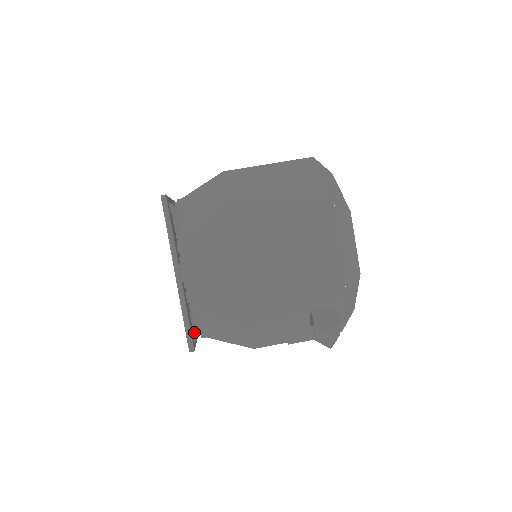
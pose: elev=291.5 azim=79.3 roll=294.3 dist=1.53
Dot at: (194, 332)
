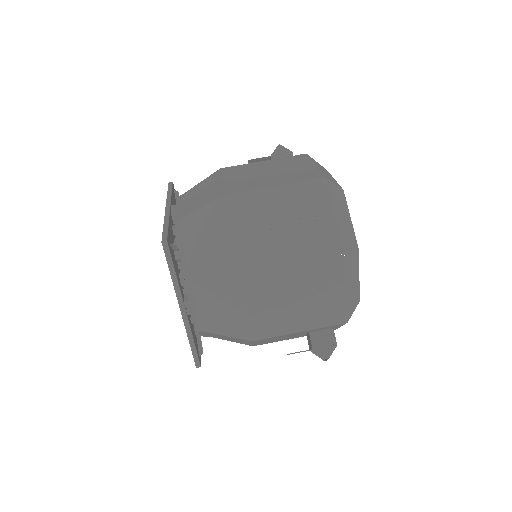
Dot at: (199, 346)
